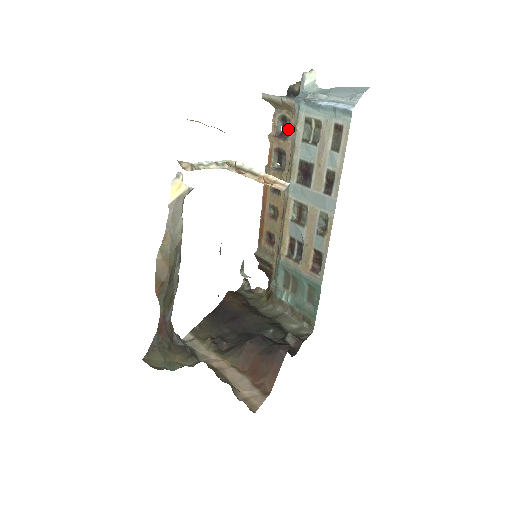
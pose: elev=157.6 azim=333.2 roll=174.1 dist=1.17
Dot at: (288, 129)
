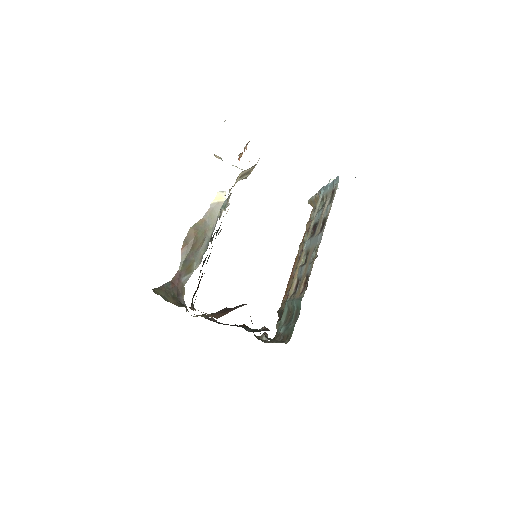
Dot at: occluded
